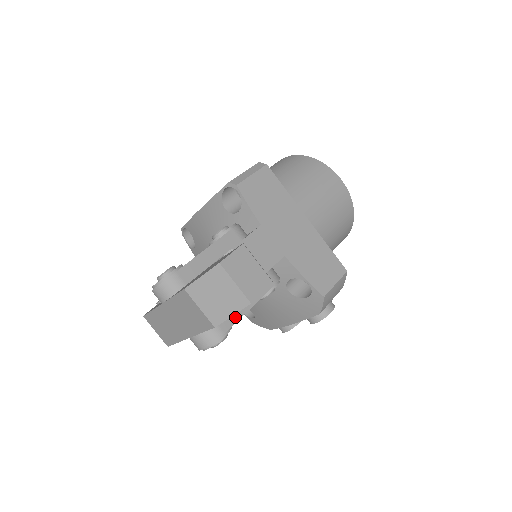
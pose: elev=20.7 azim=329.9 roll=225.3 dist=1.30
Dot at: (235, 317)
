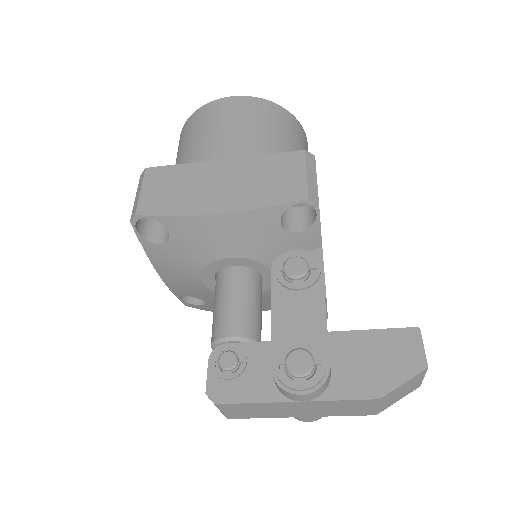
Dot at: occluded
